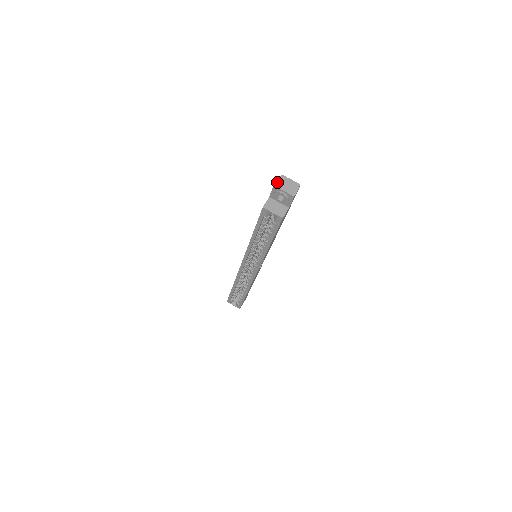
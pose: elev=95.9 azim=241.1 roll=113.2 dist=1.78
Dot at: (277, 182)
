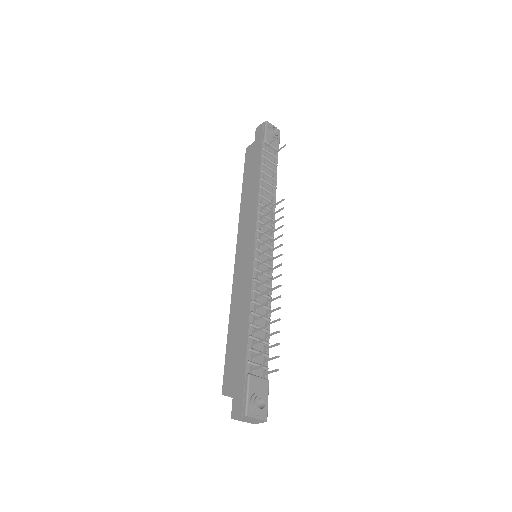
Dot at: (237, 418)
